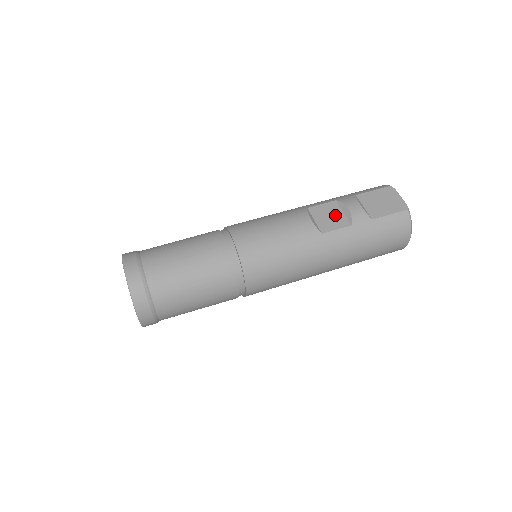
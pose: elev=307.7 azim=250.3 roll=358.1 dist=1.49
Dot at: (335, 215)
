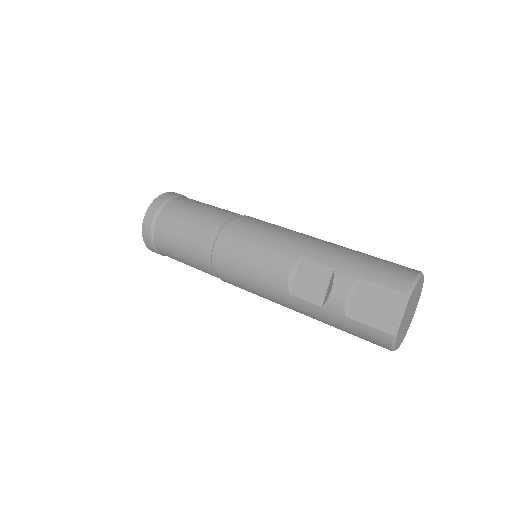
Dot at: (318, 285)
